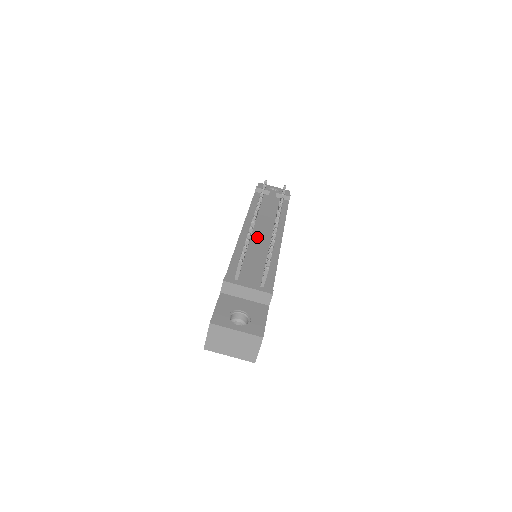
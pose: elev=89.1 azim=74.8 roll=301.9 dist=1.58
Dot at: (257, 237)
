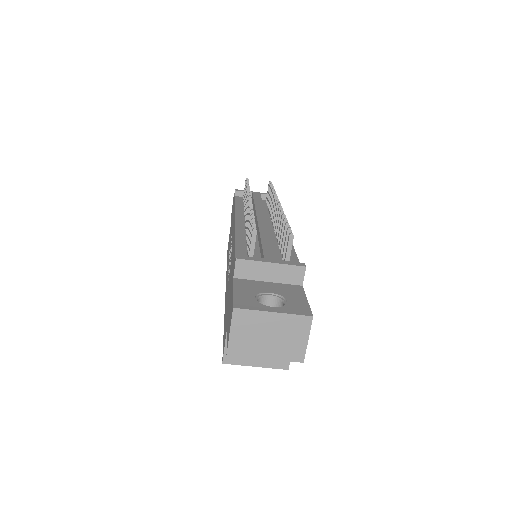
Dot at: (258, 223)
